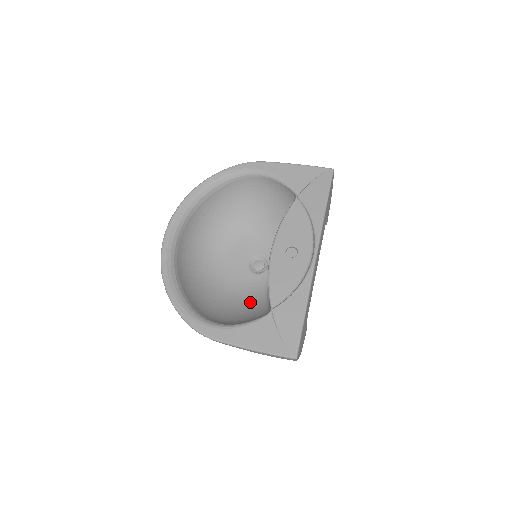
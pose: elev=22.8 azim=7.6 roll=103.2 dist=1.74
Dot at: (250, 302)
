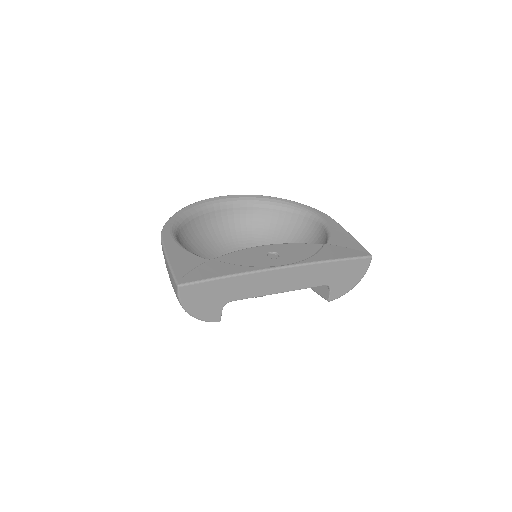
Dot at: occluded
